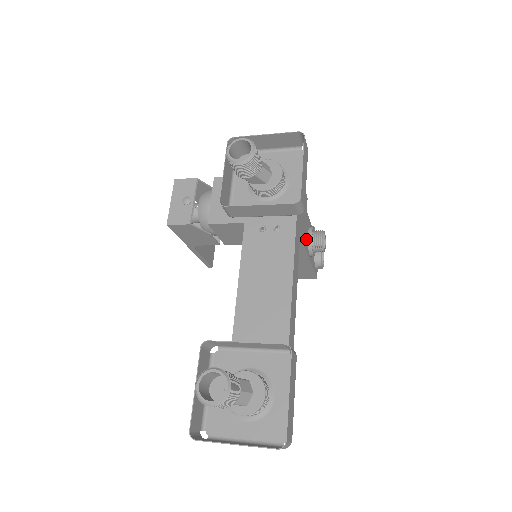
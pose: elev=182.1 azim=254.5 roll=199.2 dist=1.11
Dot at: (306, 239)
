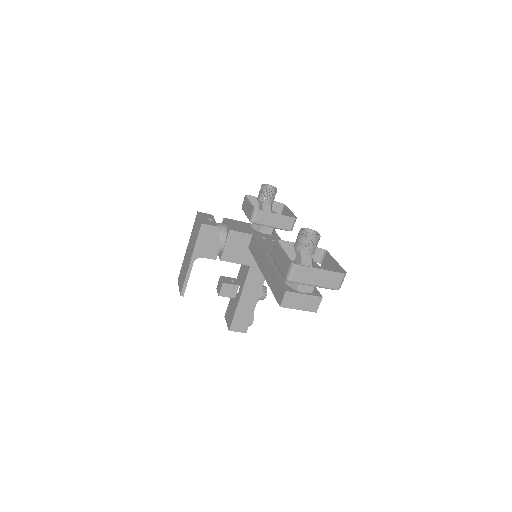
Dot at: occluded
